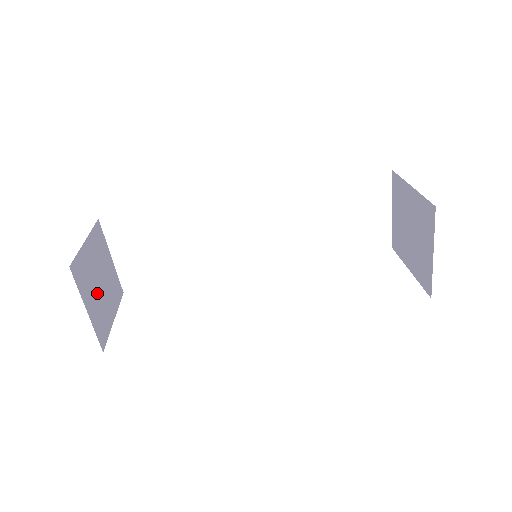
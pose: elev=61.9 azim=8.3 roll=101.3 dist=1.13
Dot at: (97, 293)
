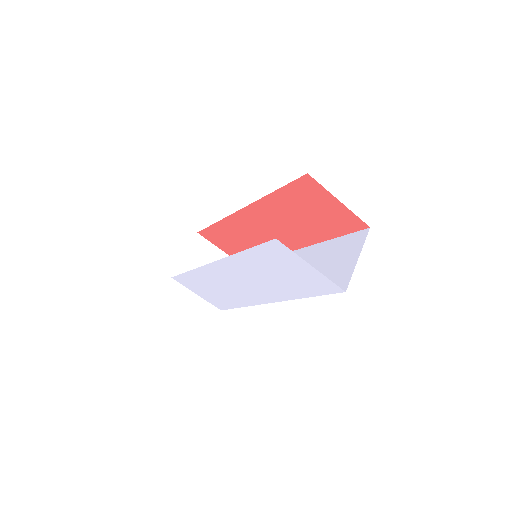
Dot at: occluded
